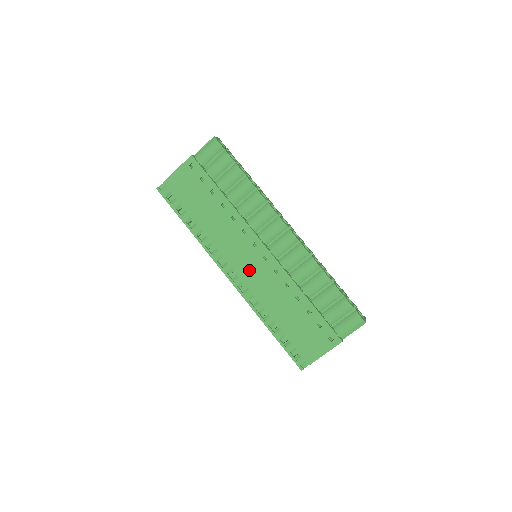
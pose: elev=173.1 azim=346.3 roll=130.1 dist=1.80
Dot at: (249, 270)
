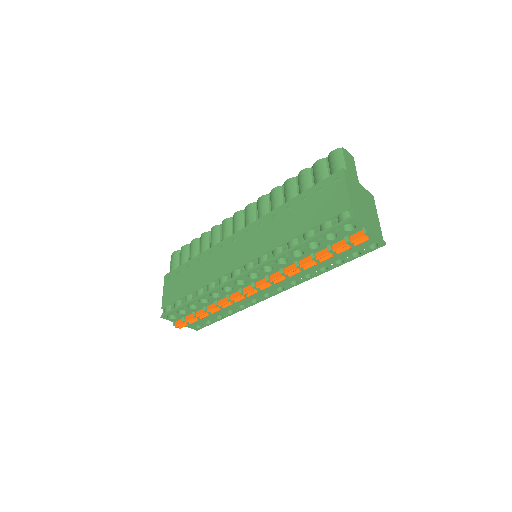
Dot at: (246, 252)
